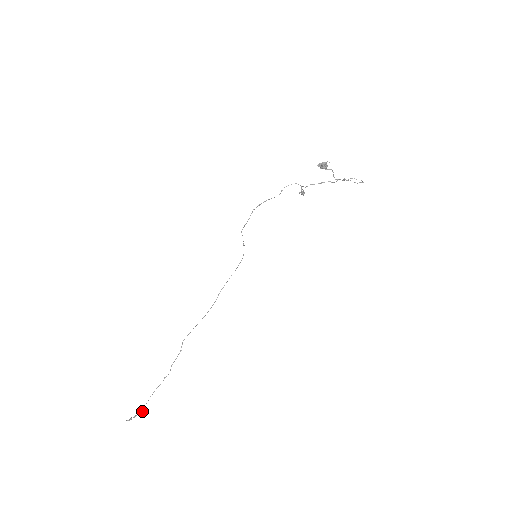
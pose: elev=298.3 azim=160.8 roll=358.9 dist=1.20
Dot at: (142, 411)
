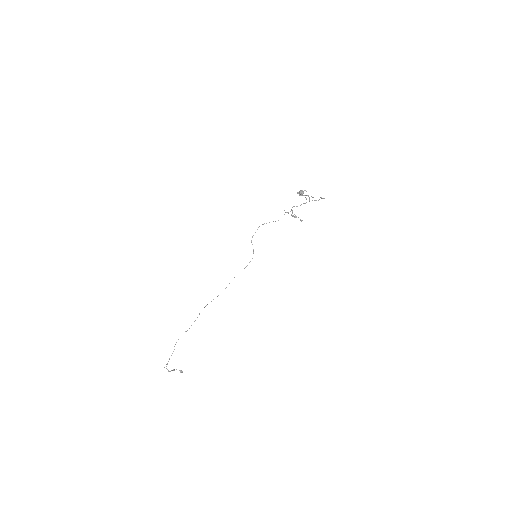
Dot at: (179, 370)
